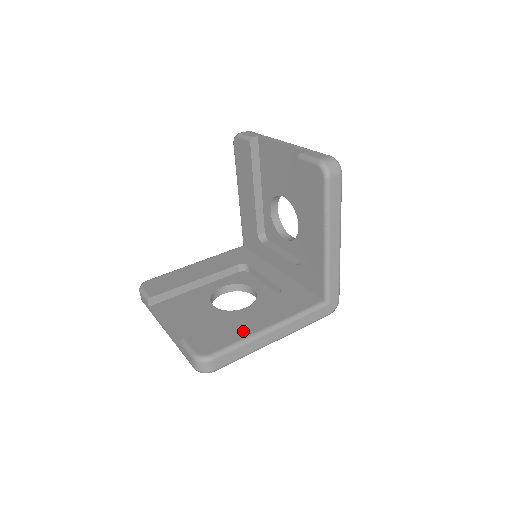
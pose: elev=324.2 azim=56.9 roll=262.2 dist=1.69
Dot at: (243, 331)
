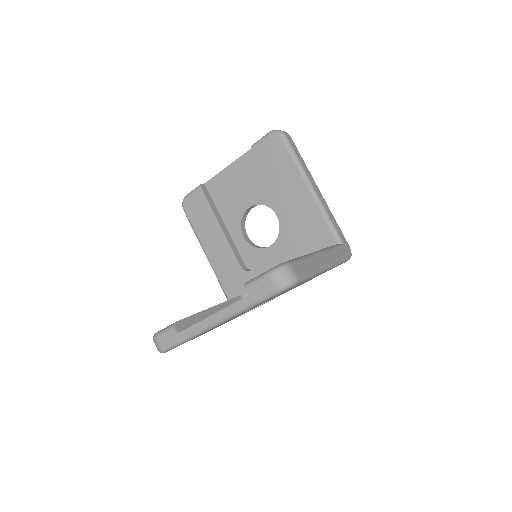
Dot at: occluded
